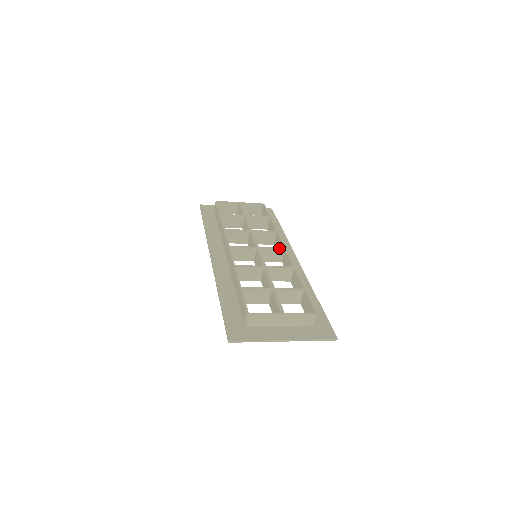
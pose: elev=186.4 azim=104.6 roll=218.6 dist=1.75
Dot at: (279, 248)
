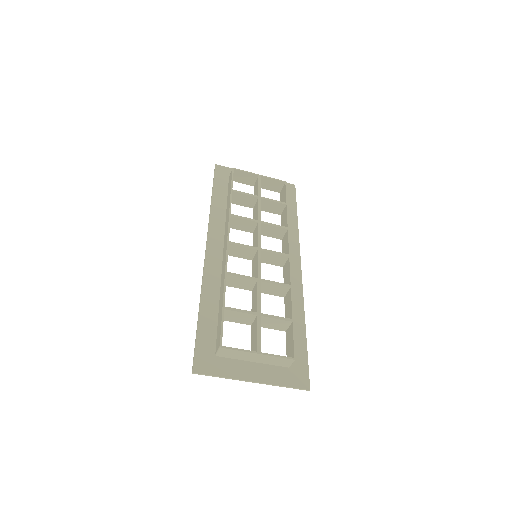
Dot at: (283, 254)
